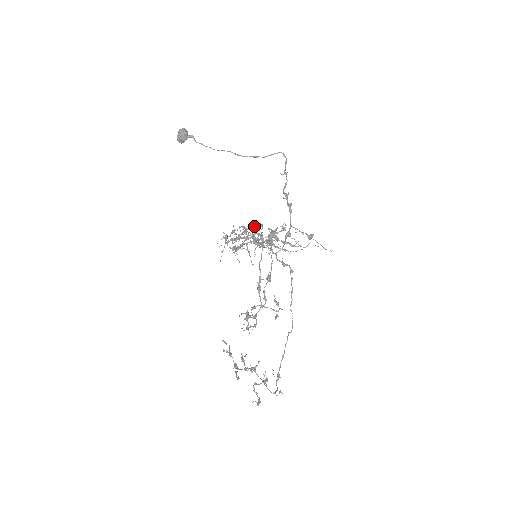
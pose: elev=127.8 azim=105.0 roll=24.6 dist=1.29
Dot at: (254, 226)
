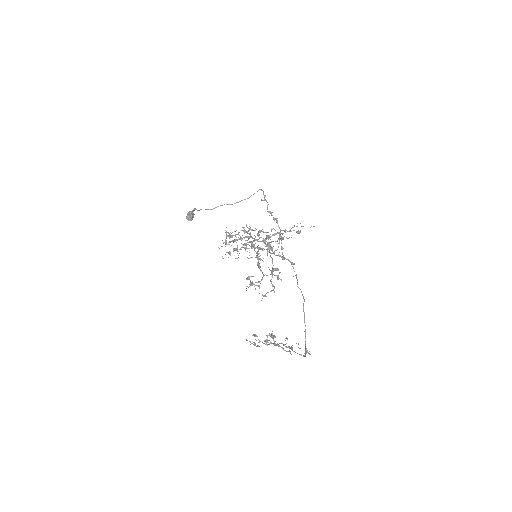
Dot at: occluded
